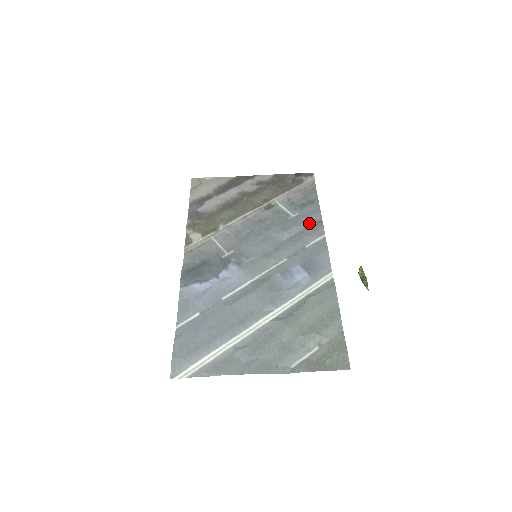
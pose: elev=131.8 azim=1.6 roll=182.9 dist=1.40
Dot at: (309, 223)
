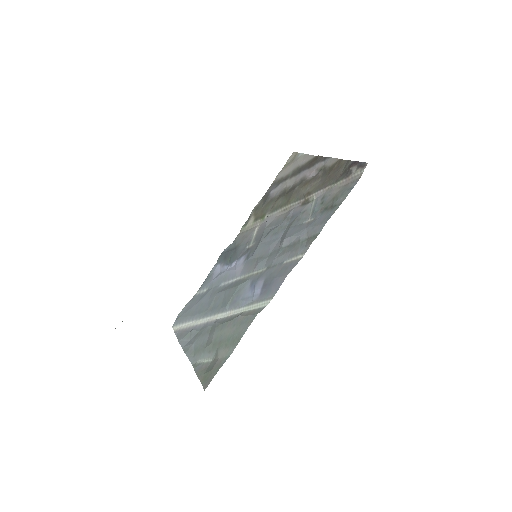
Dot at: (307, 235)
